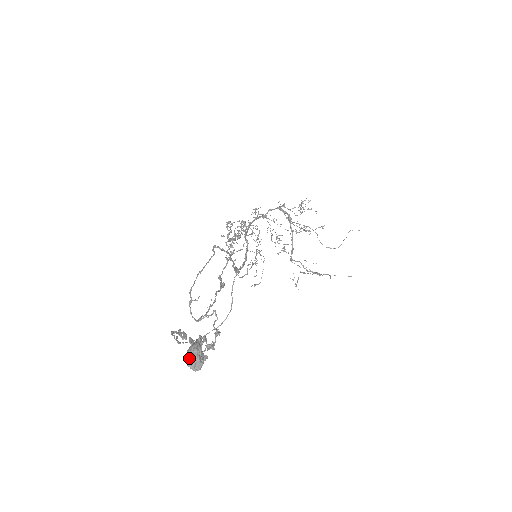
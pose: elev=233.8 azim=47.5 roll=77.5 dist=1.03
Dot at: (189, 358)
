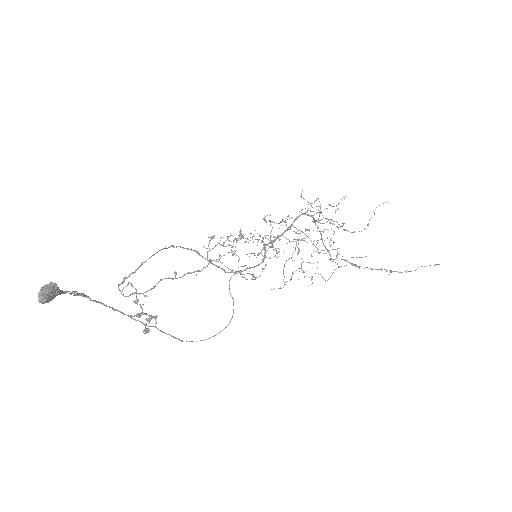
Dot at: (39, 295)
